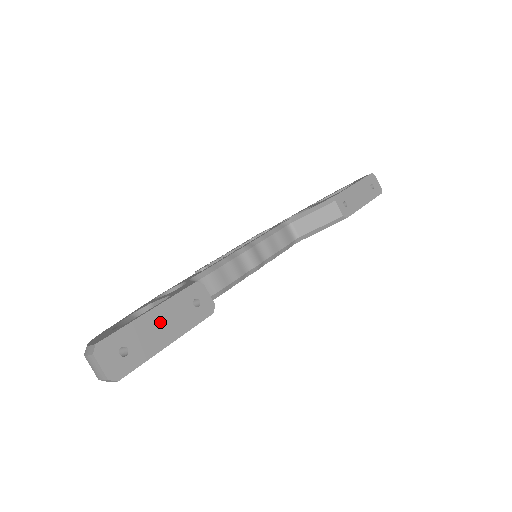
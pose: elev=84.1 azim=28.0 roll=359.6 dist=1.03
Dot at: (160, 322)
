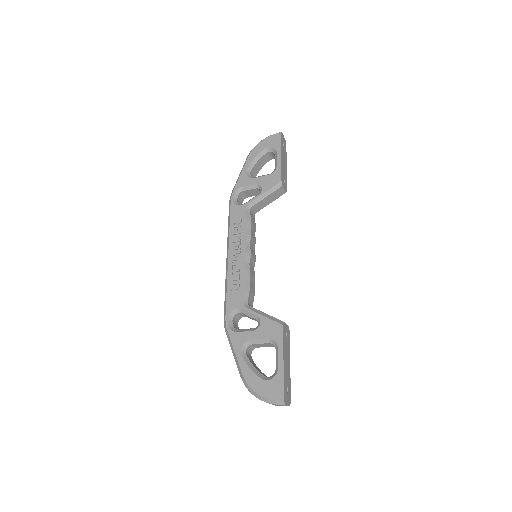
Dot at: (286, 362)
